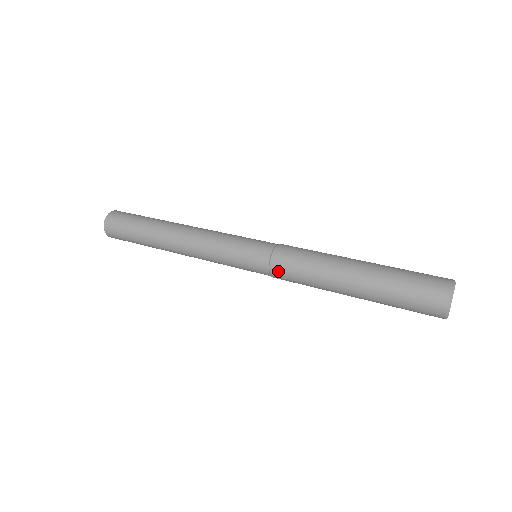
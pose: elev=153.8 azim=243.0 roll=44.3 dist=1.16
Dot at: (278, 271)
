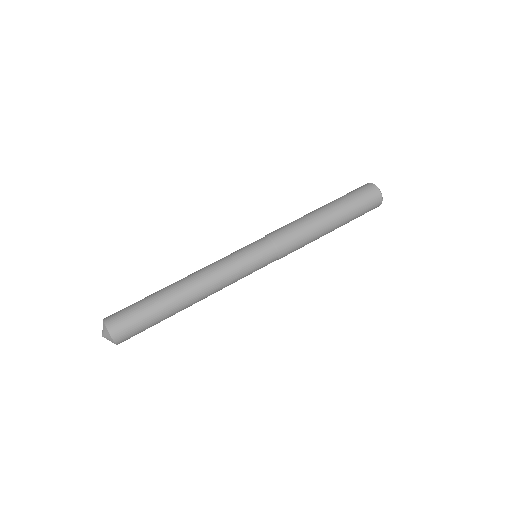
Dot at: (286, 251)
